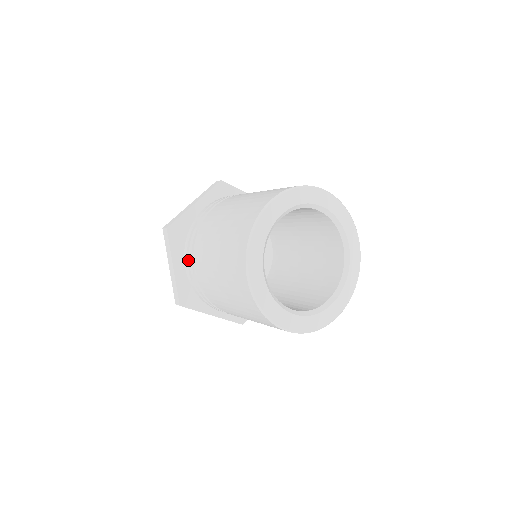
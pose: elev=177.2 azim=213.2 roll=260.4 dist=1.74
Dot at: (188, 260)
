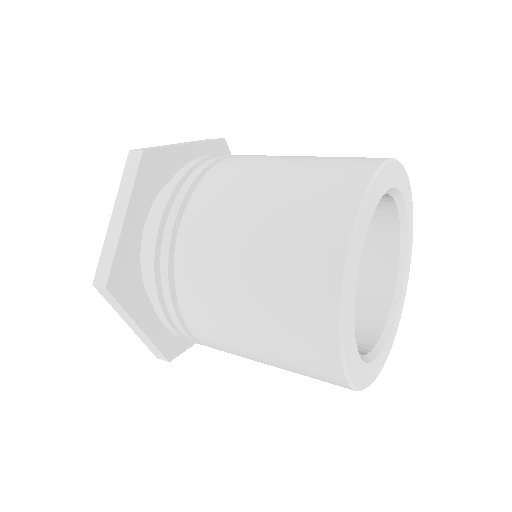
Dot at: (164, 213)
